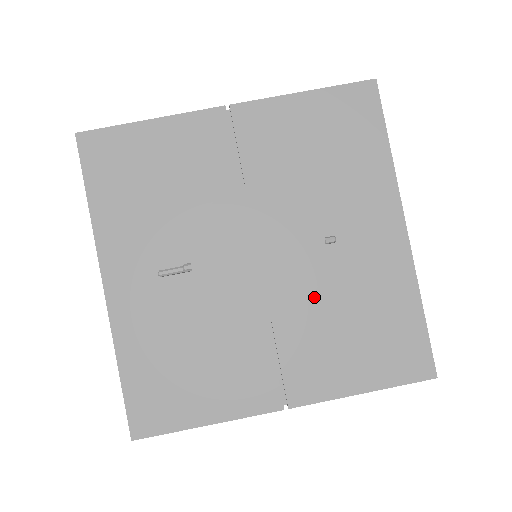
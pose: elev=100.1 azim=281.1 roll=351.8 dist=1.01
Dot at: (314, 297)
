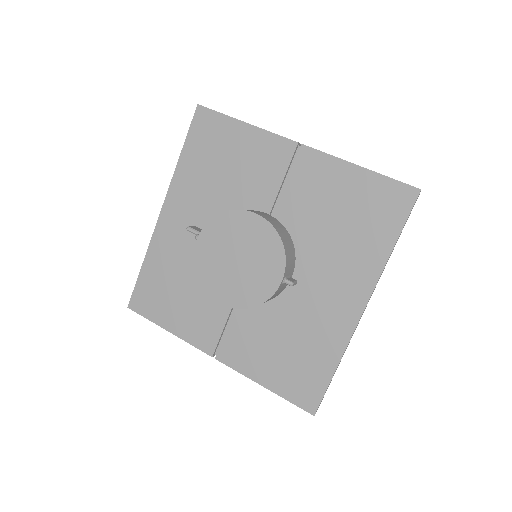
Dot at: (272, 308)
